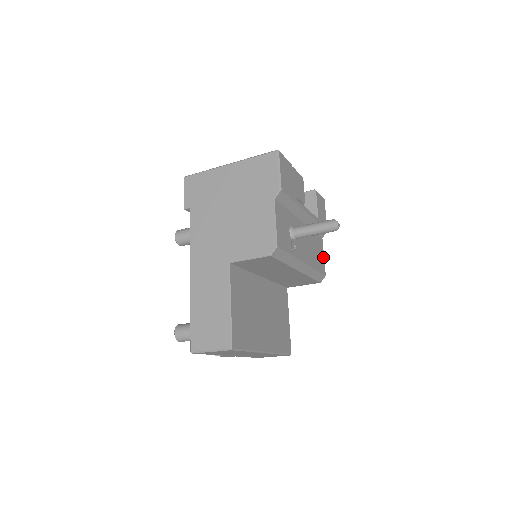
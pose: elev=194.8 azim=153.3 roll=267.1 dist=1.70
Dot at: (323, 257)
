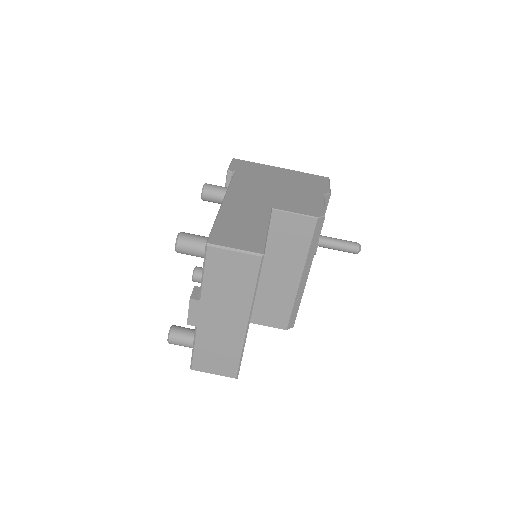
Dot at: occluded
